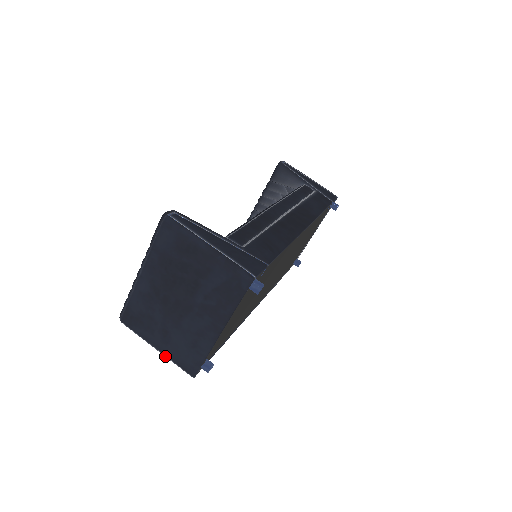
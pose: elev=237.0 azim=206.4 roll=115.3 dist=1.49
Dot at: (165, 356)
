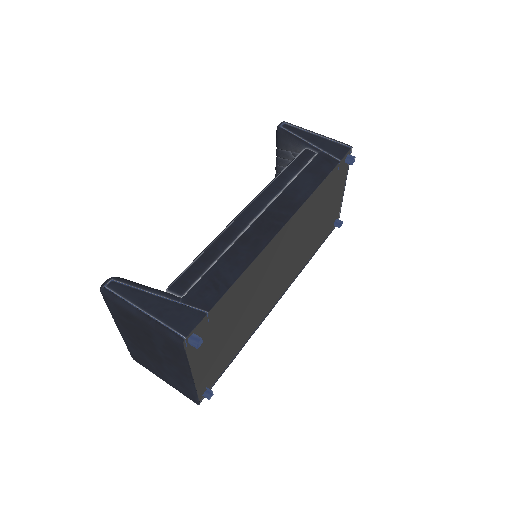
Dot at: (173, 387)
